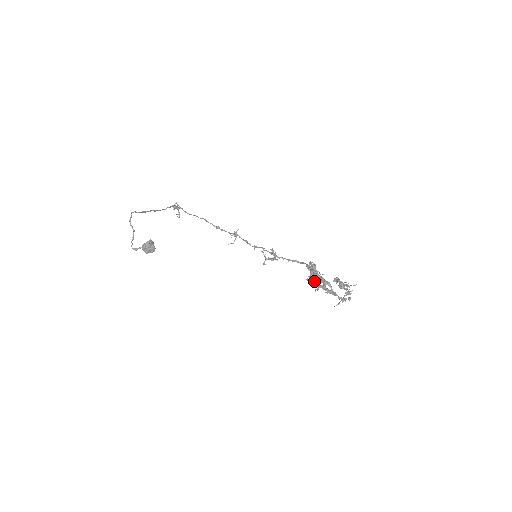
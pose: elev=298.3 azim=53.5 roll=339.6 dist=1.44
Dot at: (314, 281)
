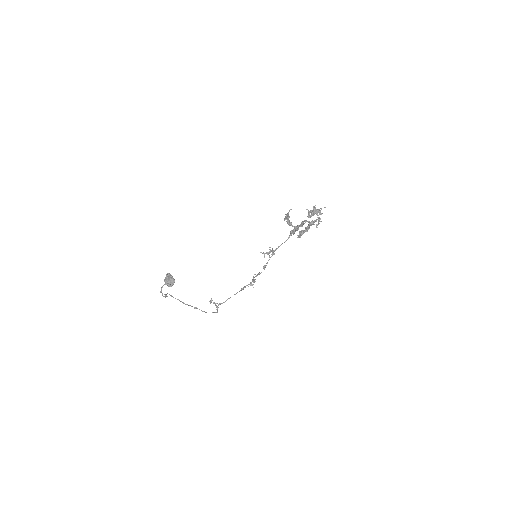
Dot at: (296, 230)
